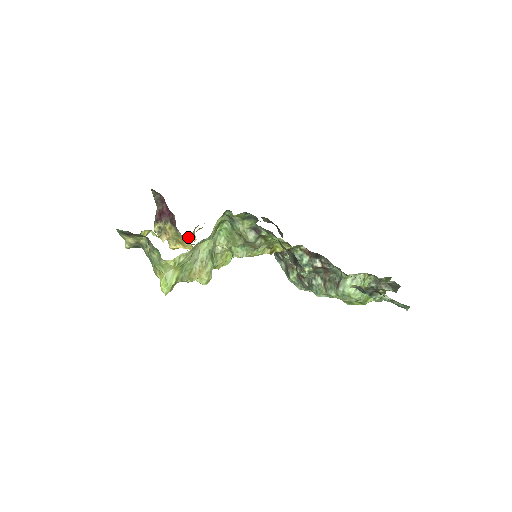
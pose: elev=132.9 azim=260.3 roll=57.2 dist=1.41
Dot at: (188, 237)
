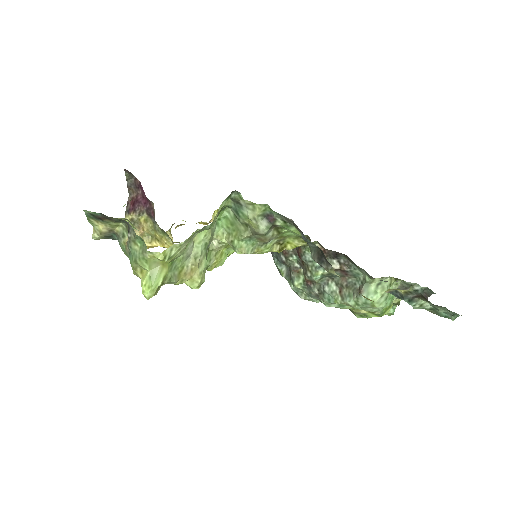
Dot at: occluded
